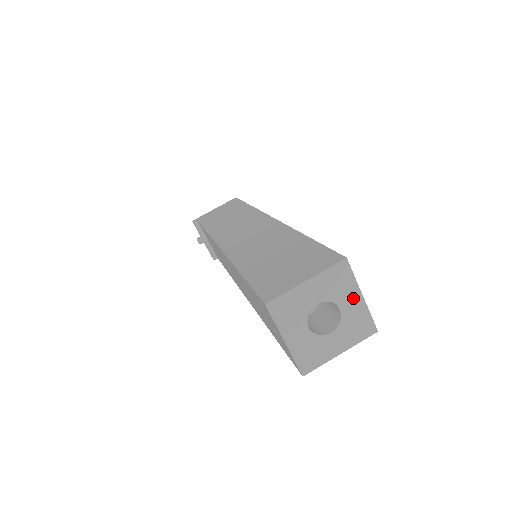
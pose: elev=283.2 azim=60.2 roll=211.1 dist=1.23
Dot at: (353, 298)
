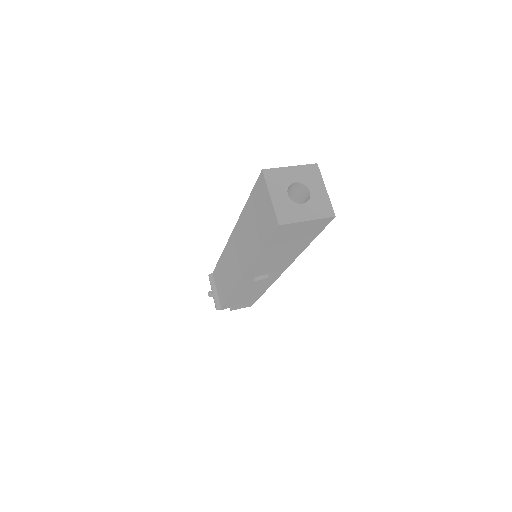
Dot at: (320, 188)
